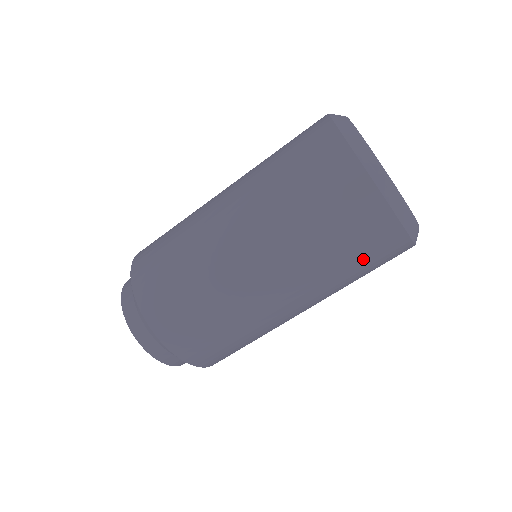
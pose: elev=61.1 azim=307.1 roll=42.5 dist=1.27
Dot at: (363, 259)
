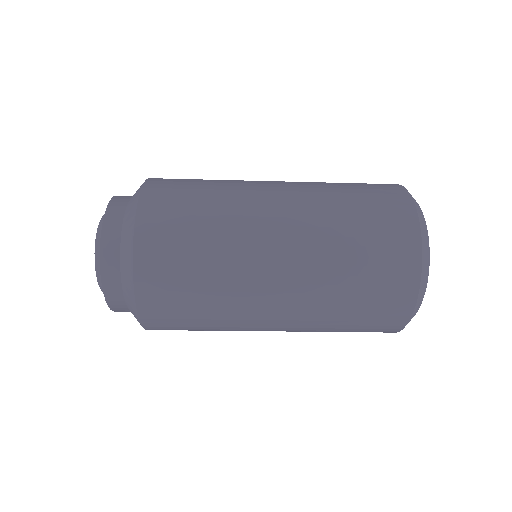
Dot at: occluded
